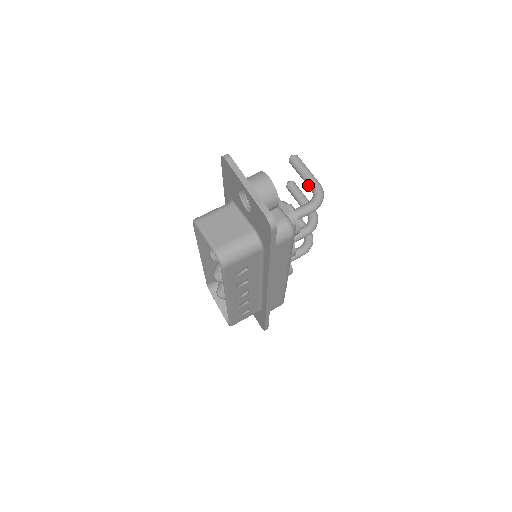
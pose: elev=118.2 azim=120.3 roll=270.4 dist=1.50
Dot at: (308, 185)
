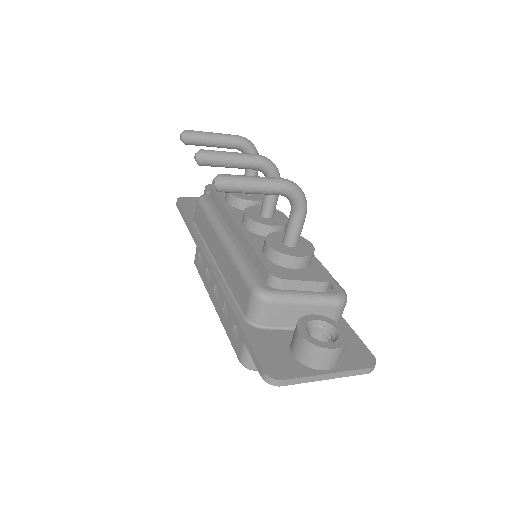
Dot at: occluded
